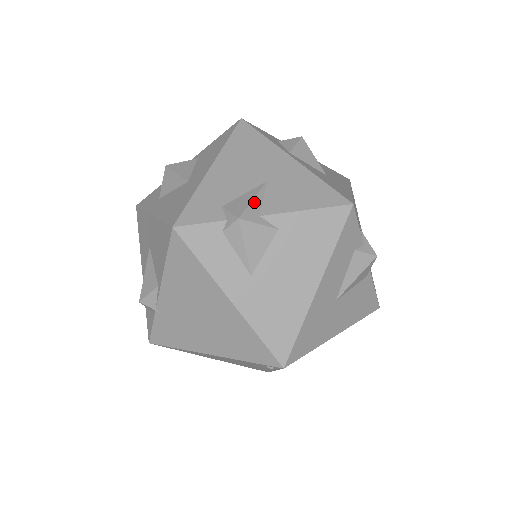
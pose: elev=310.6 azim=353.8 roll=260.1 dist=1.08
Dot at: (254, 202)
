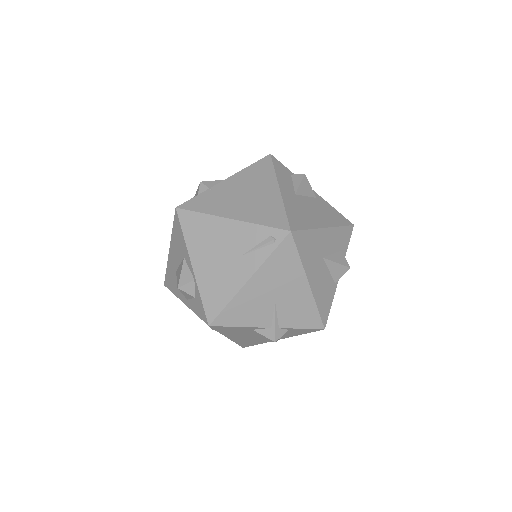
Dot at: occluded
